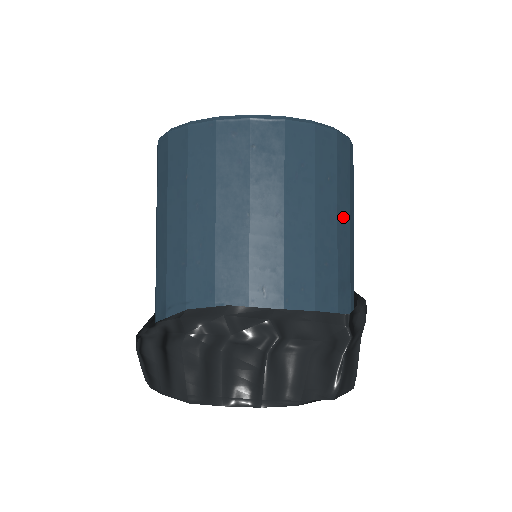
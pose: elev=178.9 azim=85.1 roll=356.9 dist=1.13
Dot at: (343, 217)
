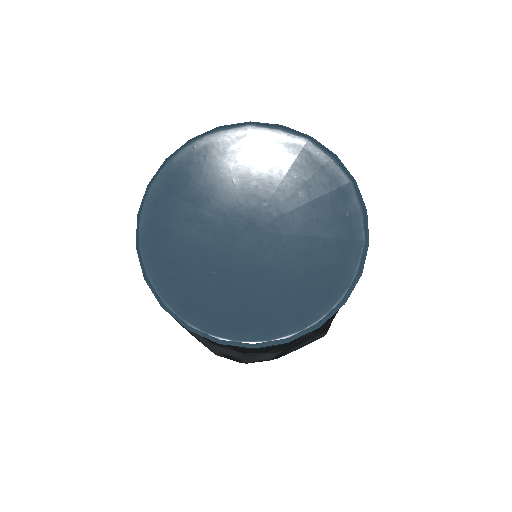
Dot at: occluded
